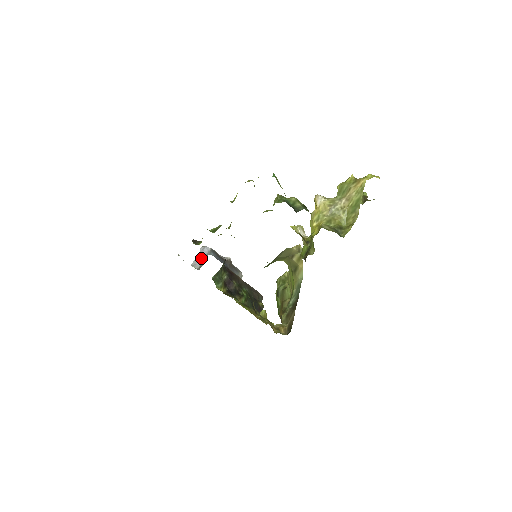
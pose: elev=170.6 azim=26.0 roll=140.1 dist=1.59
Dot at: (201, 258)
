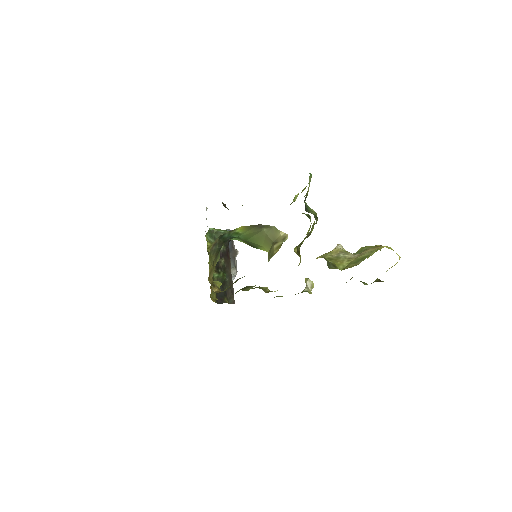
Dot at: occluded
